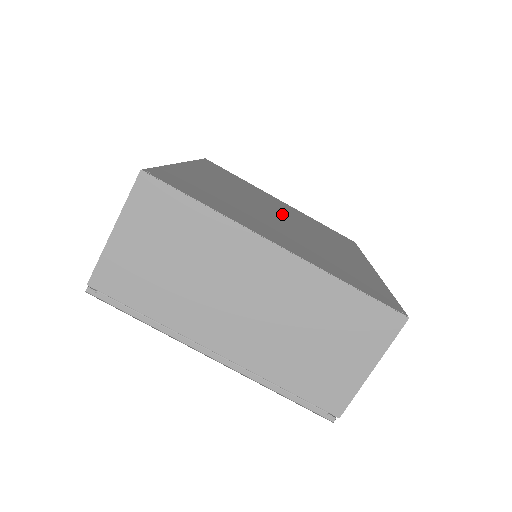
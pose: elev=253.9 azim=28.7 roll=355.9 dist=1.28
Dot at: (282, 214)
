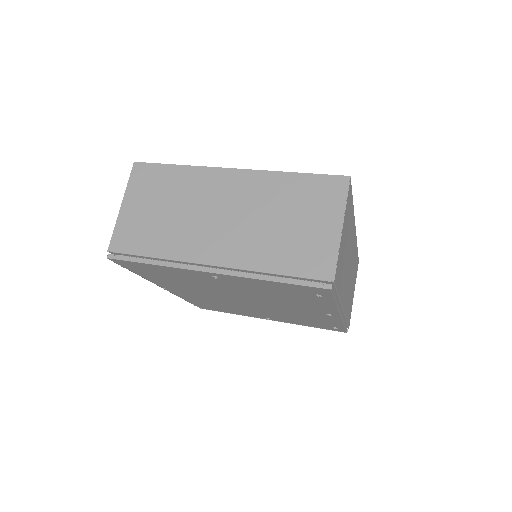
Dot at: occluded
